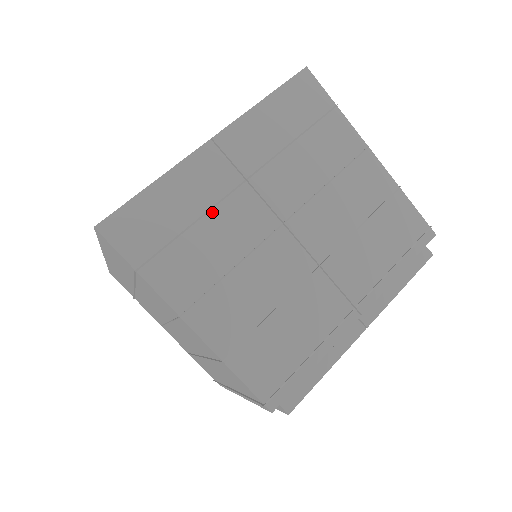
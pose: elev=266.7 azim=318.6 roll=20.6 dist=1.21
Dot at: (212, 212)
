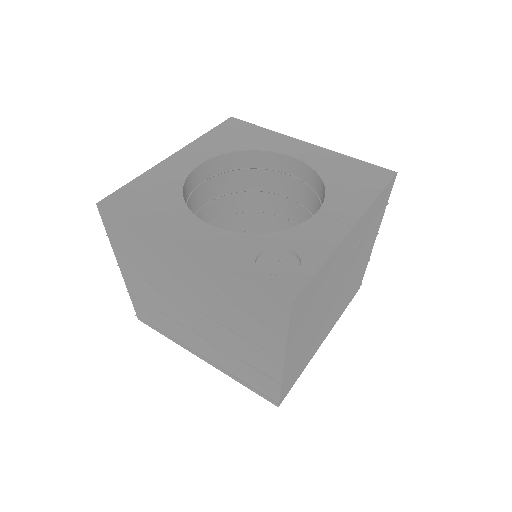
Dot at: (327, 284)
